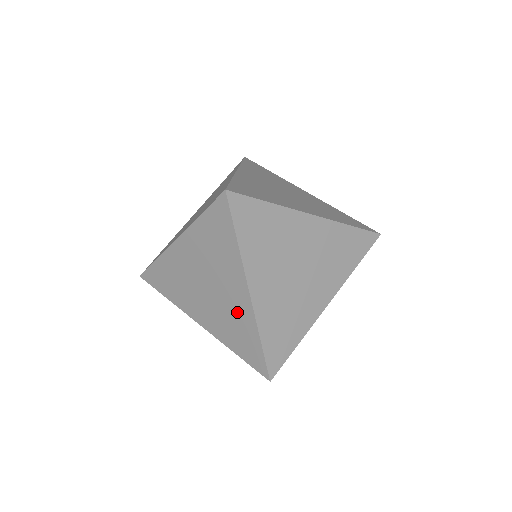
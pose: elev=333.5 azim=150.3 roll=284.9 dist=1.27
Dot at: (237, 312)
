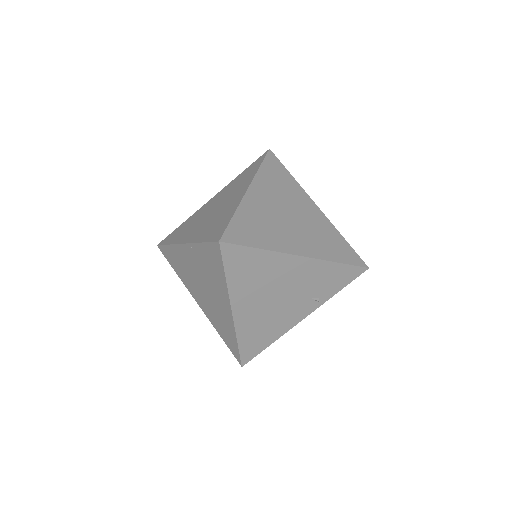
Dot at: (228, 208)
